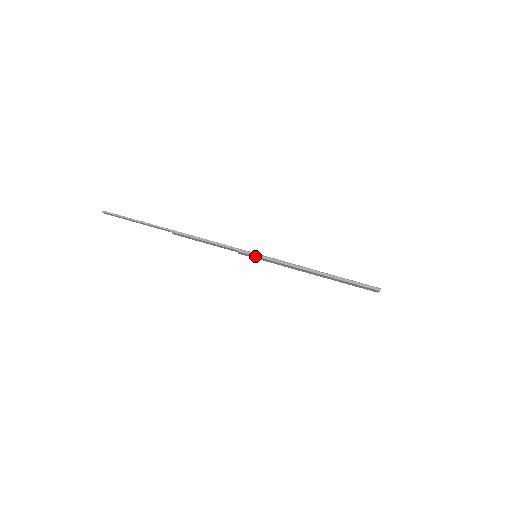
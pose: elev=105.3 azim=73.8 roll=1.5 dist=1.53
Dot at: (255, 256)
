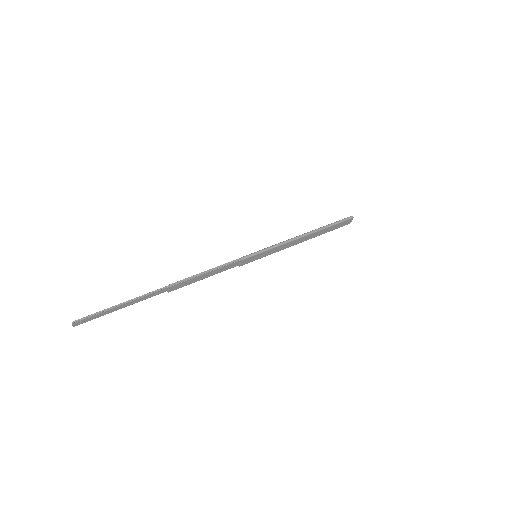
Dot at: (257, 254)
